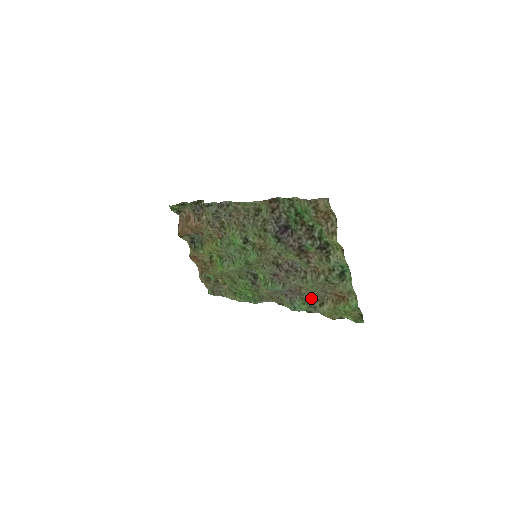
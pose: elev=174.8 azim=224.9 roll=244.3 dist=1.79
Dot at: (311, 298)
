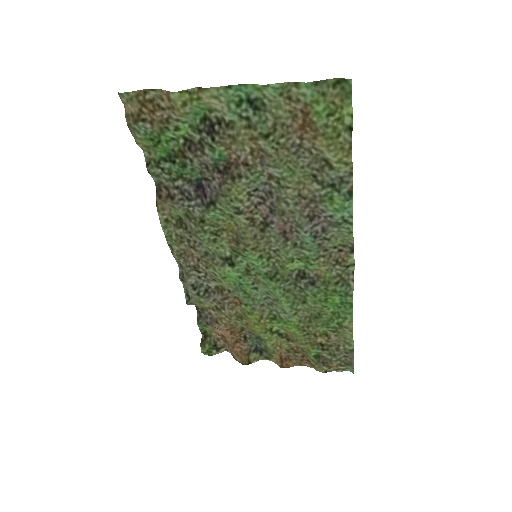
Dot at: (318, 182)
